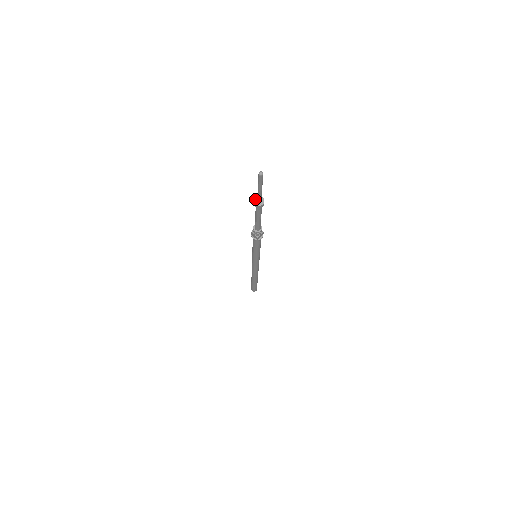
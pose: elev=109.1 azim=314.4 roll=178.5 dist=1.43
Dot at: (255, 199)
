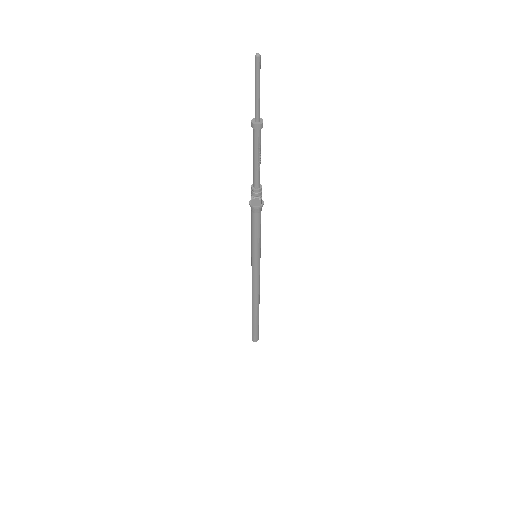
Dot at: (256, 118)
